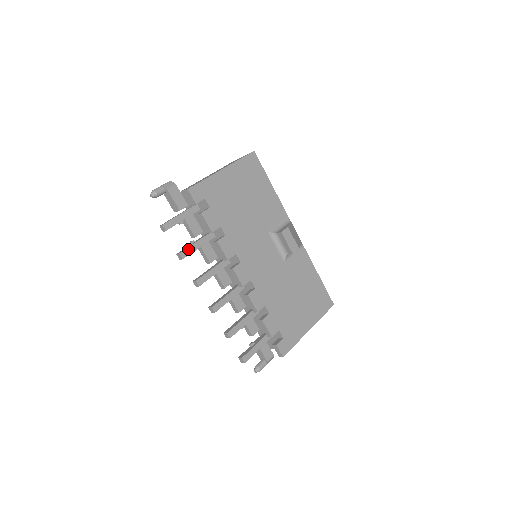
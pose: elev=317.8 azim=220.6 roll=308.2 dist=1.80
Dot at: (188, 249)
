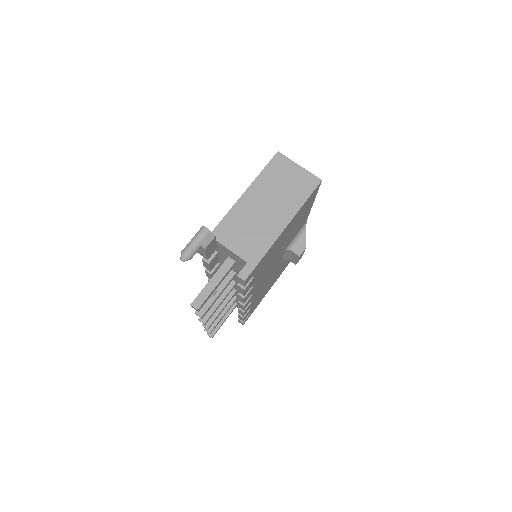
Dot at: (210, 307)
